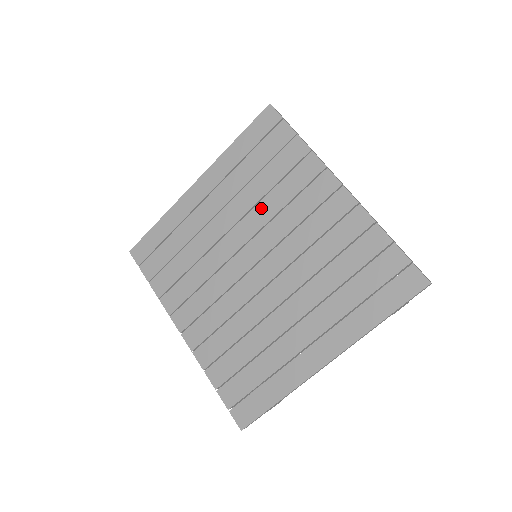
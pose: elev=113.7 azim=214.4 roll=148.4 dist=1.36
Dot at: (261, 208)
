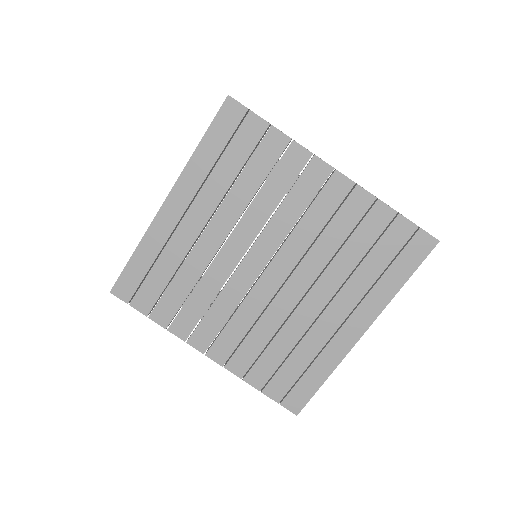
Dot at: (254, 211)
